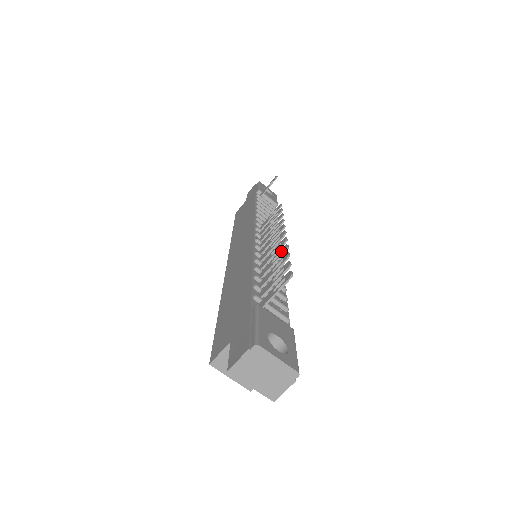
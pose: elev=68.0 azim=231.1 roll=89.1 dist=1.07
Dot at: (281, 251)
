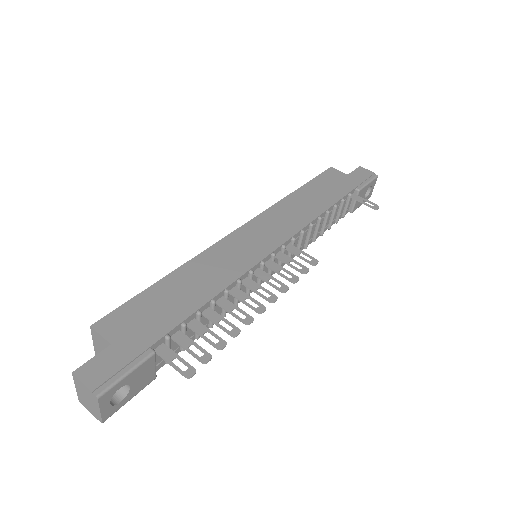
Dot at: (233, 327)
